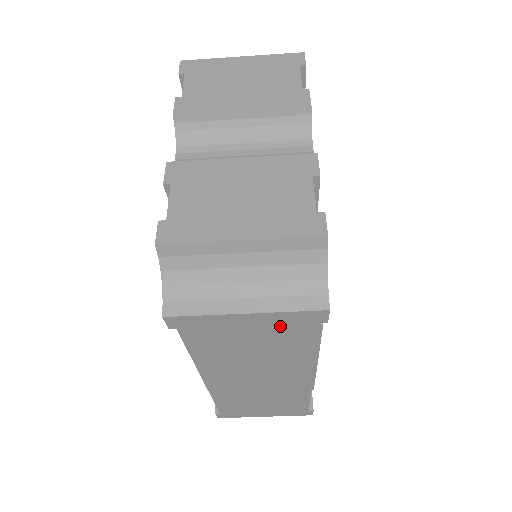
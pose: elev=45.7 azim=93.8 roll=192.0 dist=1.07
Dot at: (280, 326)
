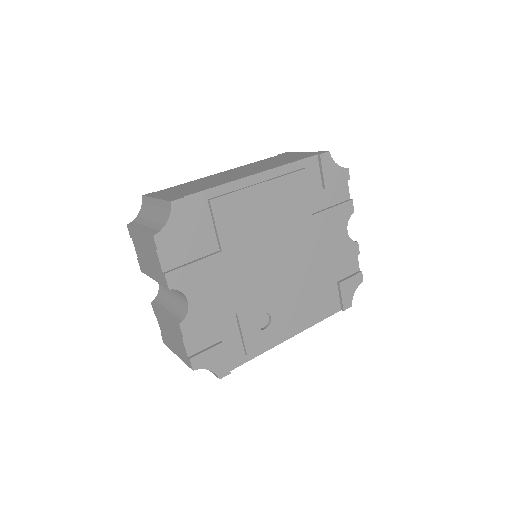
Dot at: occluded
